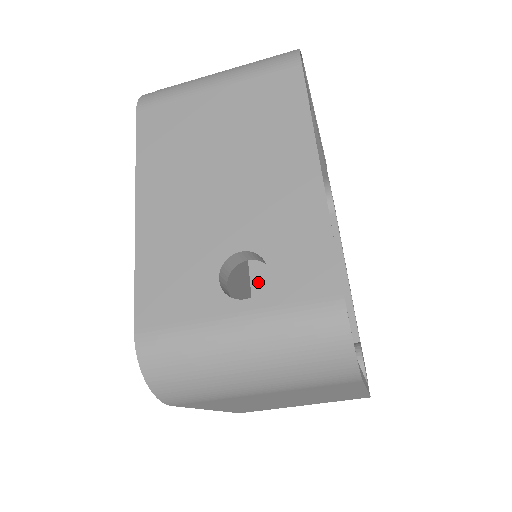
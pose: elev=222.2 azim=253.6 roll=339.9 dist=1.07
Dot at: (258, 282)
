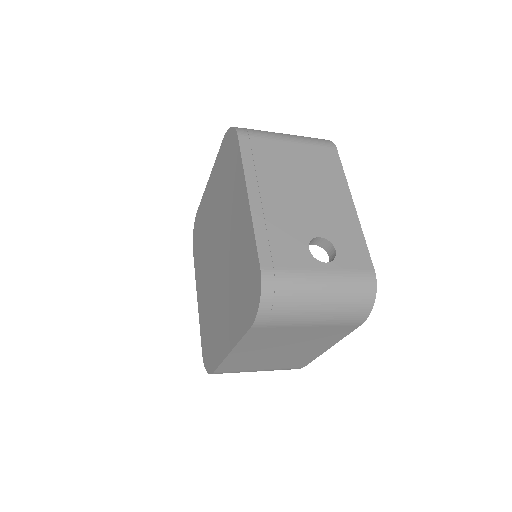
Dot at: occluded
